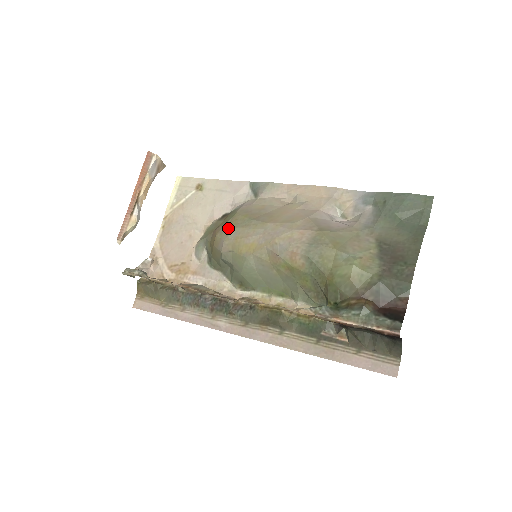
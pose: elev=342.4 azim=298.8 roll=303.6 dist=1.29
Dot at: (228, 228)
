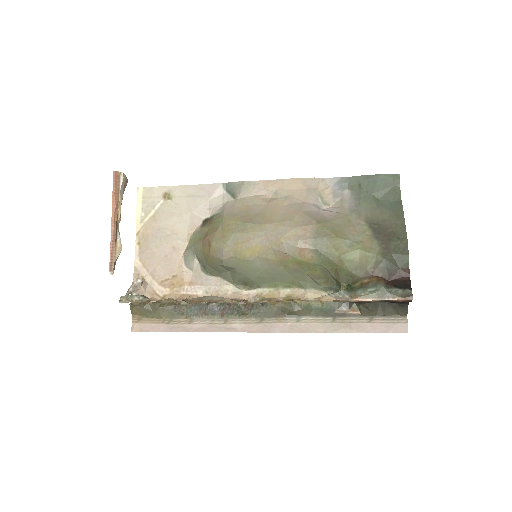
Dot at: (223, 235)
